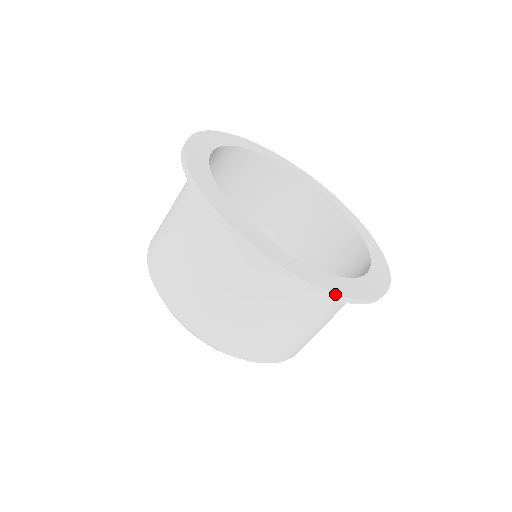
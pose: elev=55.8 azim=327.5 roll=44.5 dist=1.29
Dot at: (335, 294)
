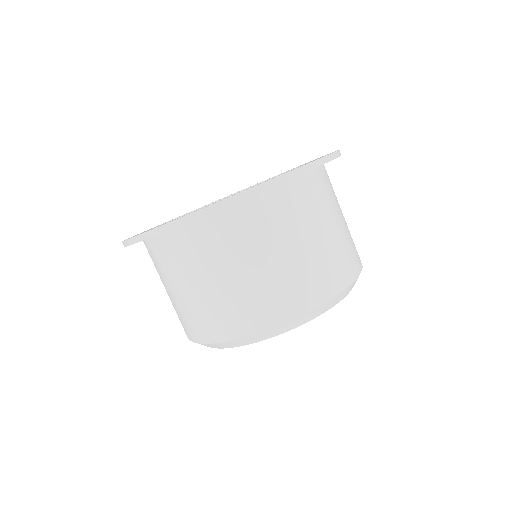
Dot at: (163, 226)
